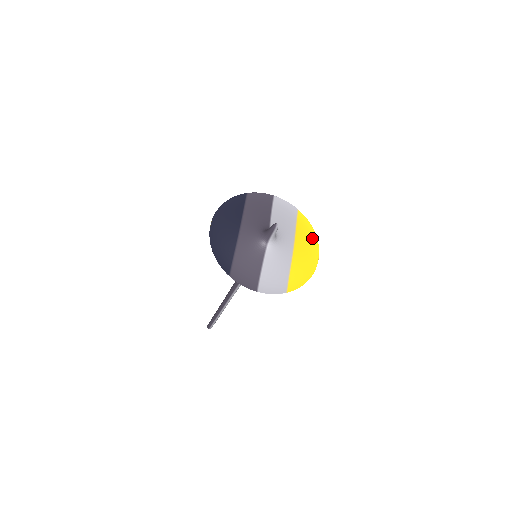
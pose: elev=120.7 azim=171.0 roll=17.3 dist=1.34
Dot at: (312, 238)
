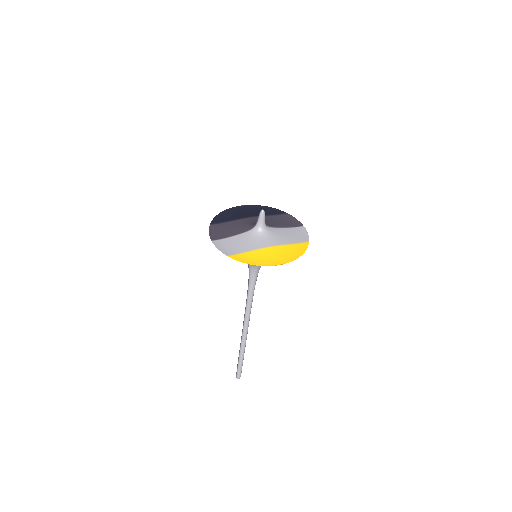
Dot at: (293, 256)
